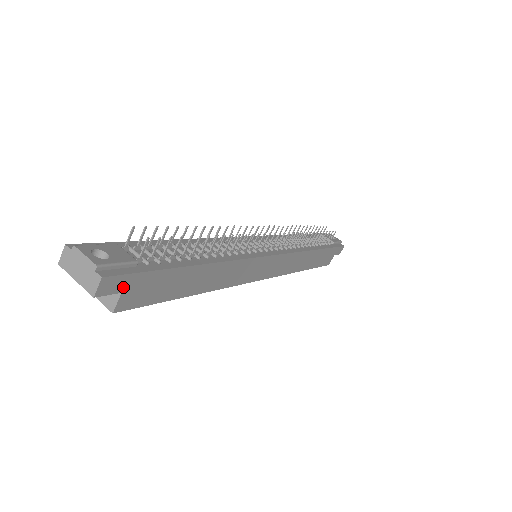
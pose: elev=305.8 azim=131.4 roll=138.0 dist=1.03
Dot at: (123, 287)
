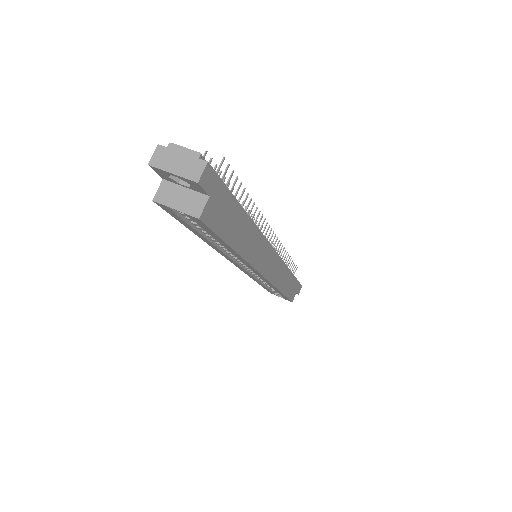
Dot at: (212, 190)
